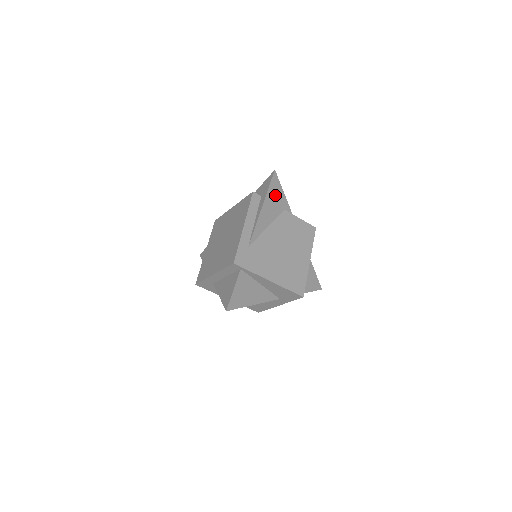
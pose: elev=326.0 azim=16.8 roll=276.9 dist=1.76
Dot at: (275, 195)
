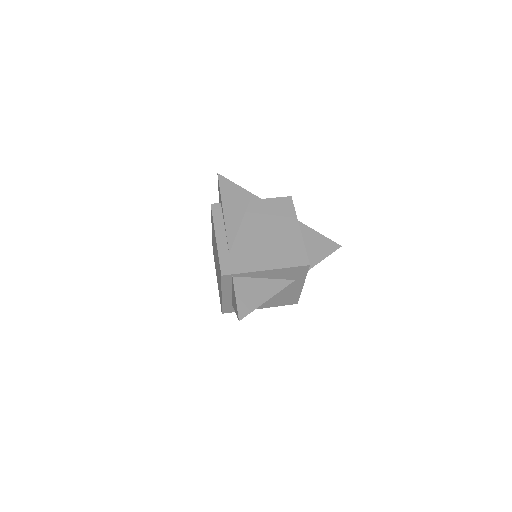
Dot at: (231, 194)
